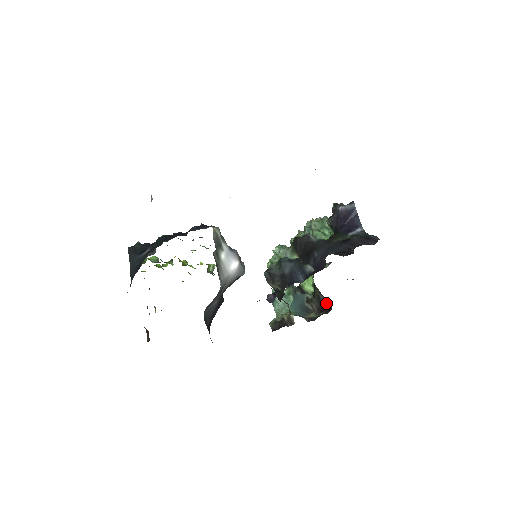
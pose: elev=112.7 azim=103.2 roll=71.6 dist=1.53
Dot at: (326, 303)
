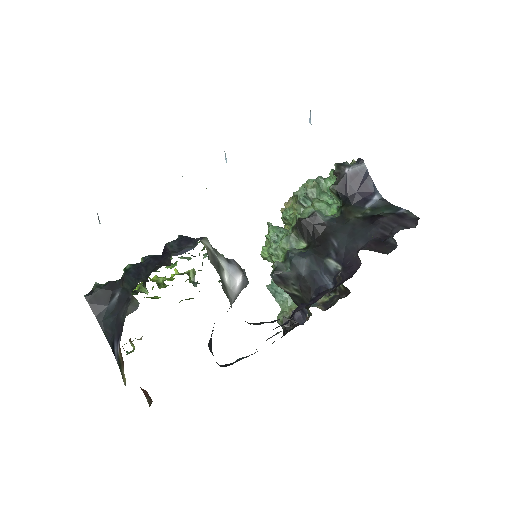
Dot at: occluded
